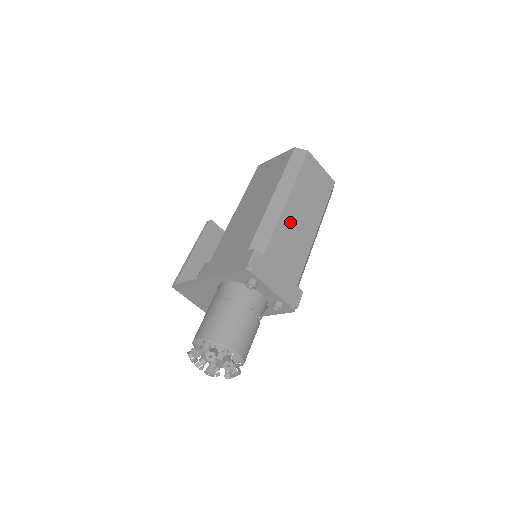
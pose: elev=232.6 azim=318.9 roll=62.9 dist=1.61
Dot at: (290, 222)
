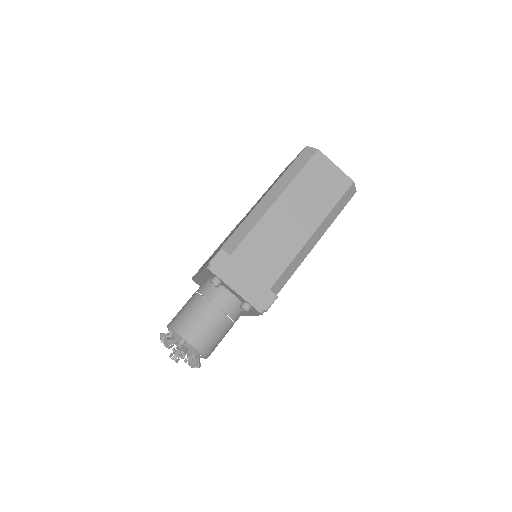
Dot at: (274, 224)
